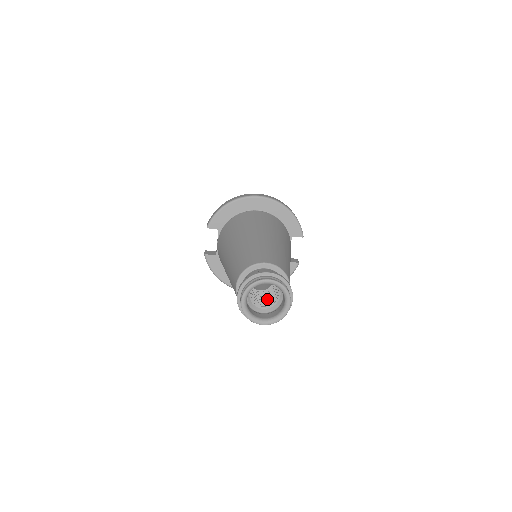
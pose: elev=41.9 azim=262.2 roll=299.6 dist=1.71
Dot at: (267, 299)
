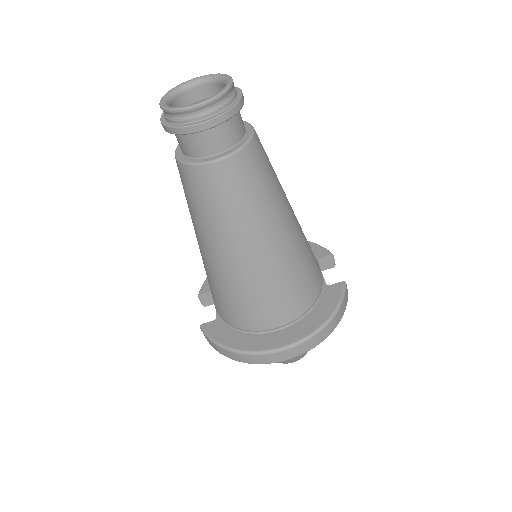
Dot at: occluded
